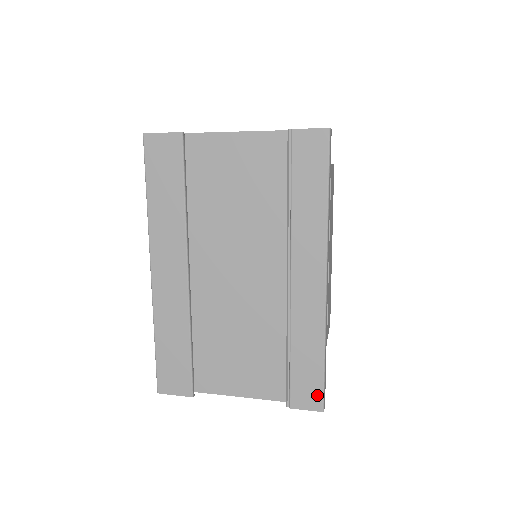
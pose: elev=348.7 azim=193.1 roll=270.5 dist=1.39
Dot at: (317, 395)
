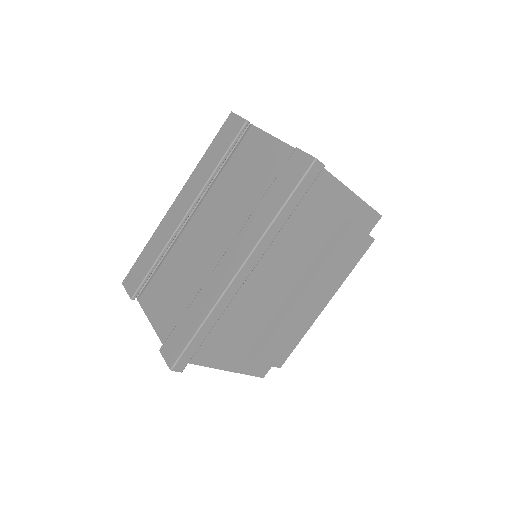
Dot at: (177, 354)
